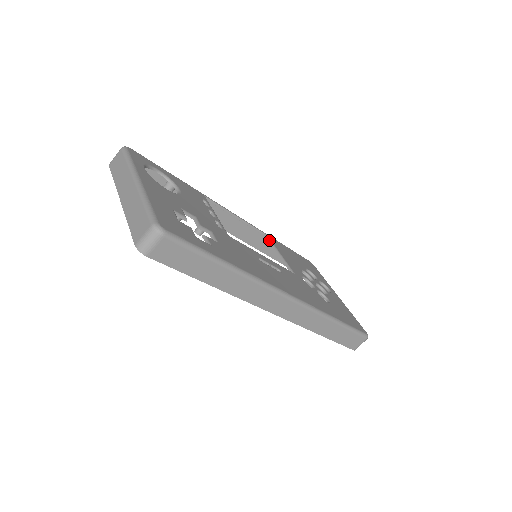
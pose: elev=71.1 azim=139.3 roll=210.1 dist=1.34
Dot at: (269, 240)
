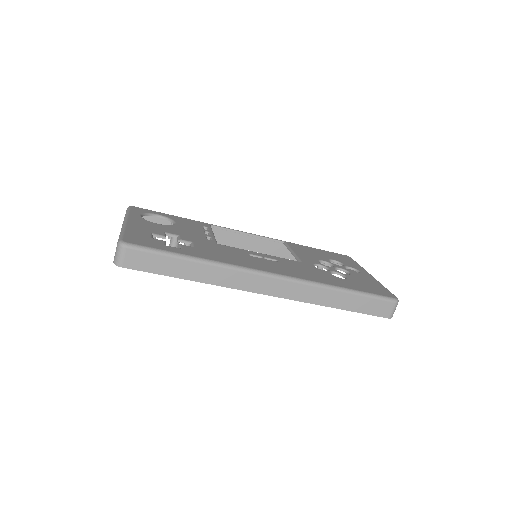
Dot at: (286, 245)
